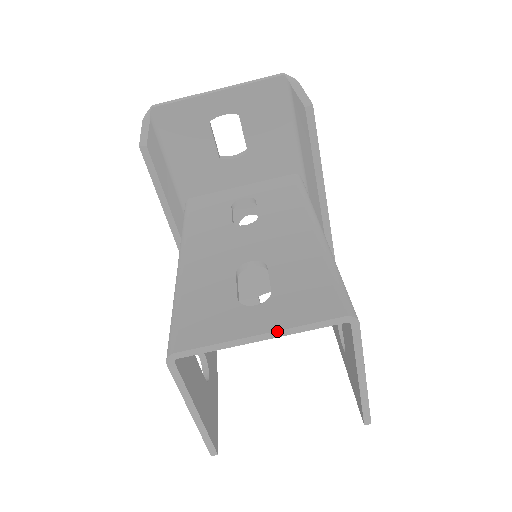
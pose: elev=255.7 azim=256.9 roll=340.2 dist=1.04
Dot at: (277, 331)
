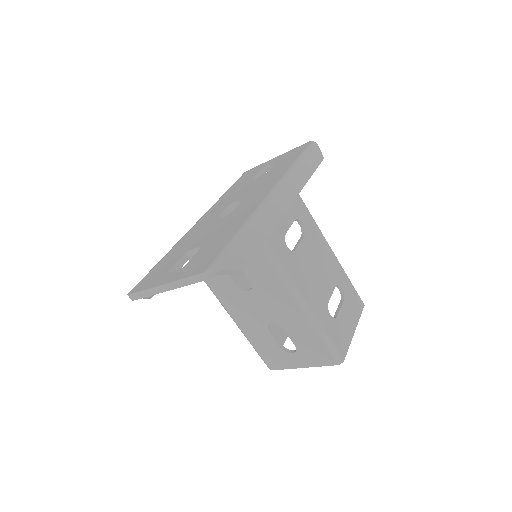
Dot at: occluded
